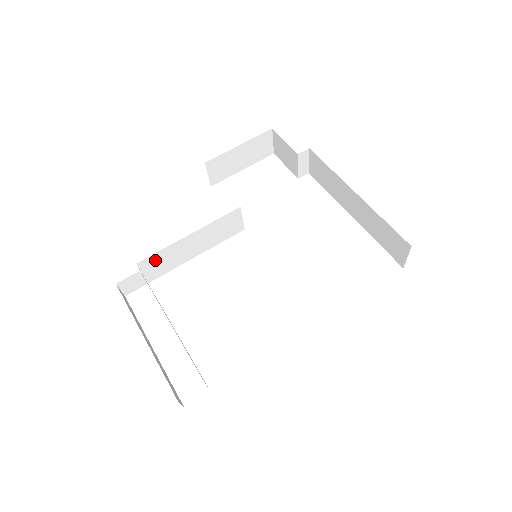
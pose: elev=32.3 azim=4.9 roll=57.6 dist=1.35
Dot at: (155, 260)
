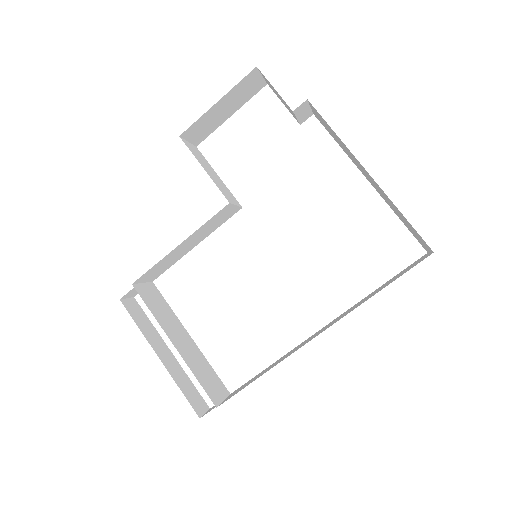
Dot at: (151, 272)
